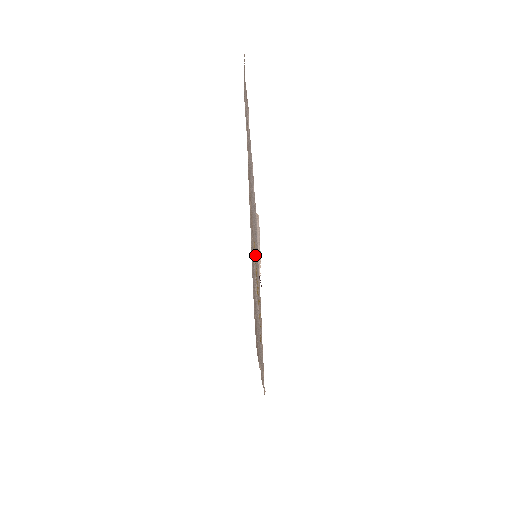
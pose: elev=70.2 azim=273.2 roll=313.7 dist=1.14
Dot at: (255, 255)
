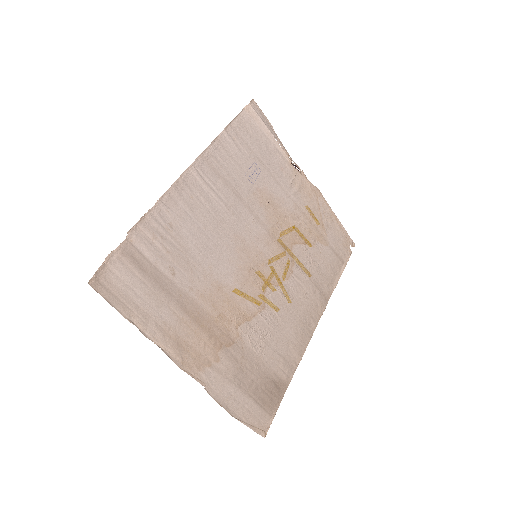
Dot at: (252, 271)
